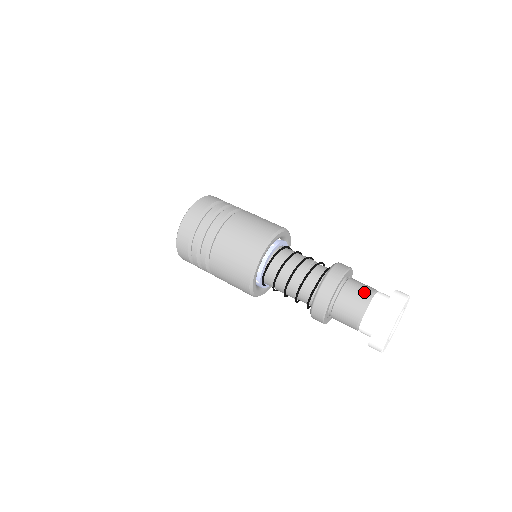
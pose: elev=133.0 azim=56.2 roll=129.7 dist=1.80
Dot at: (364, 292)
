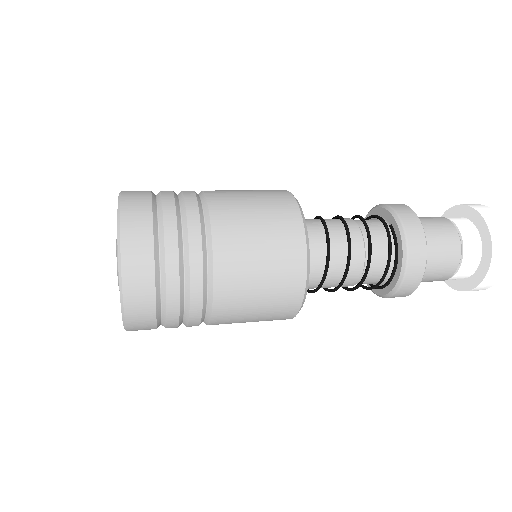
Dot at: occluded
